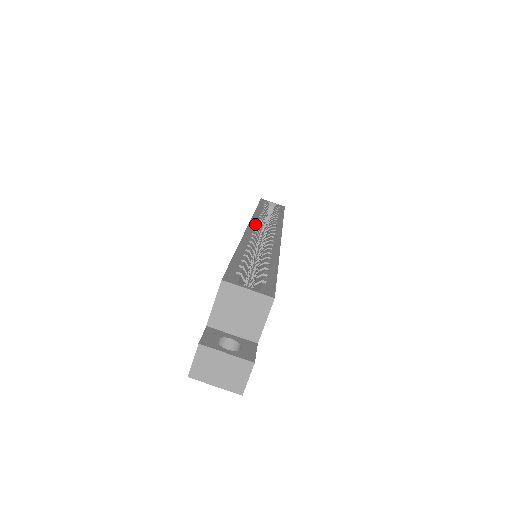
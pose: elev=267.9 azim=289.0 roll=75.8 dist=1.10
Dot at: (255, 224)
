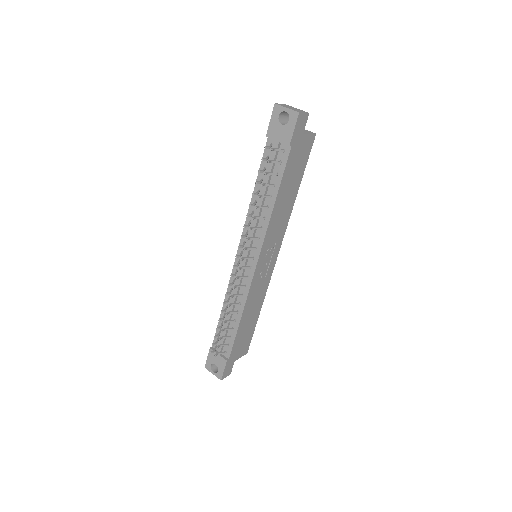
Dot at: occluded
